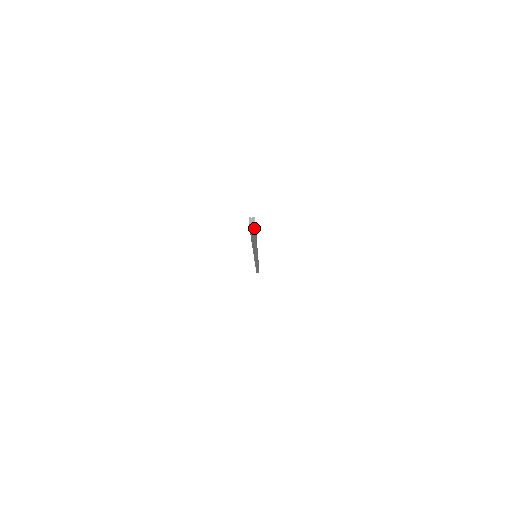
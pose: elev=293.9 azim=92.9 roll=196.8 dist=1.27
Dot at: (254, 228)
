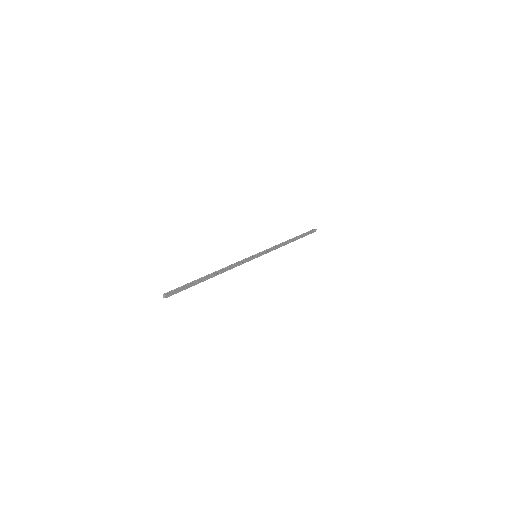
Dot at: (173, 294)
